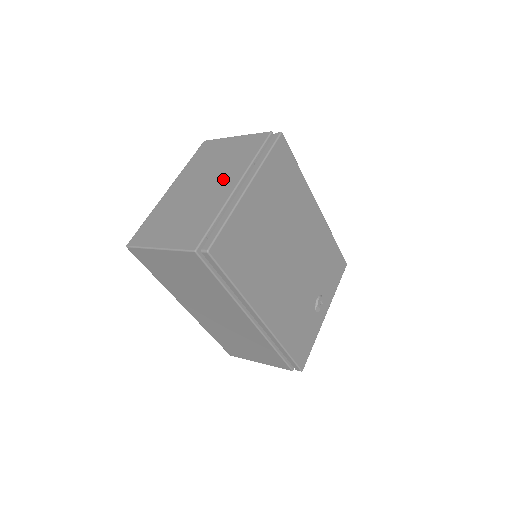
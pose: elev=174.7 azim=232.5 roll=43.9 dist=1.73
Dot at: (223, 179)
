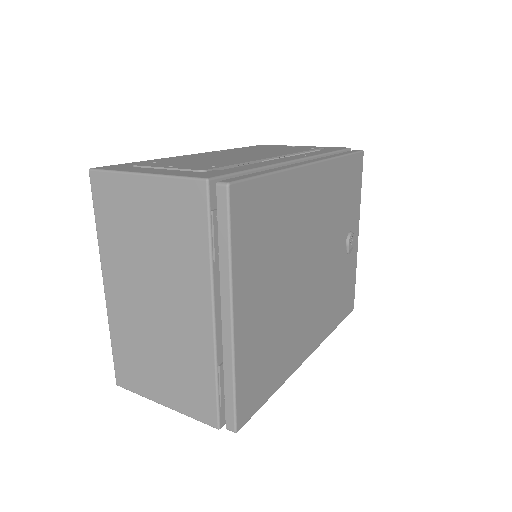
Dot at: (182, 294)
